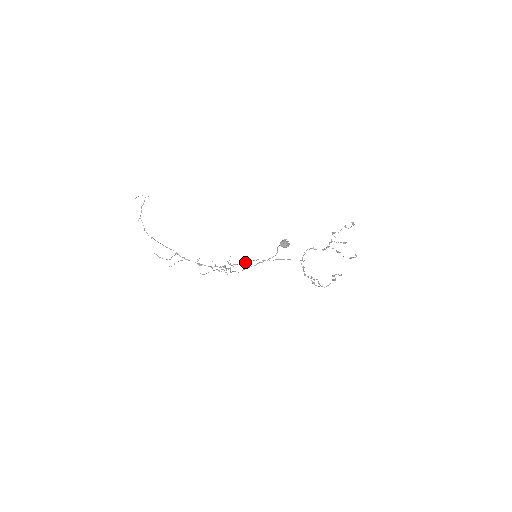
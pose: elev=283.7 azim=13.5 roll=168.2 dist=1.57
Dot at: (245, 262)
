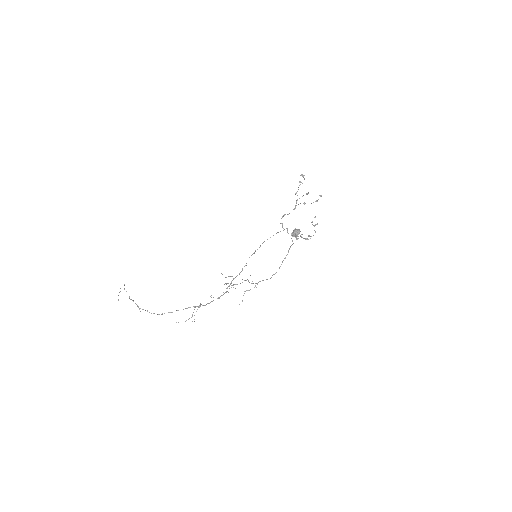
Dot at: occluded
